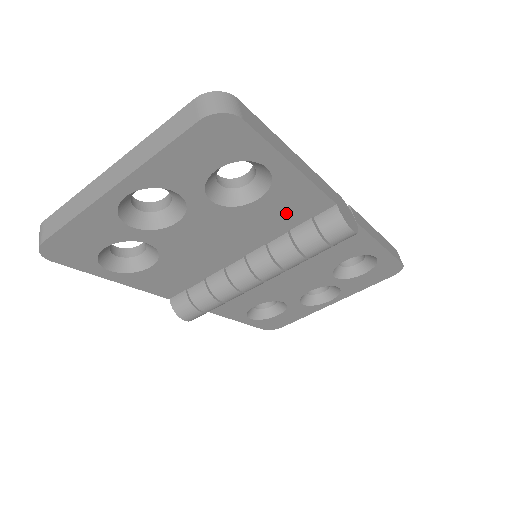
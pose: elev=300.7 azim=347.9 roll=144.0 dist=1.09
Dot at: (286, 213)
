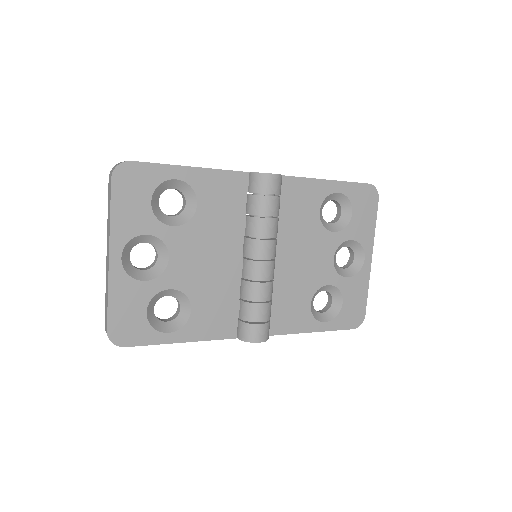
Dot at: (227, 202)
